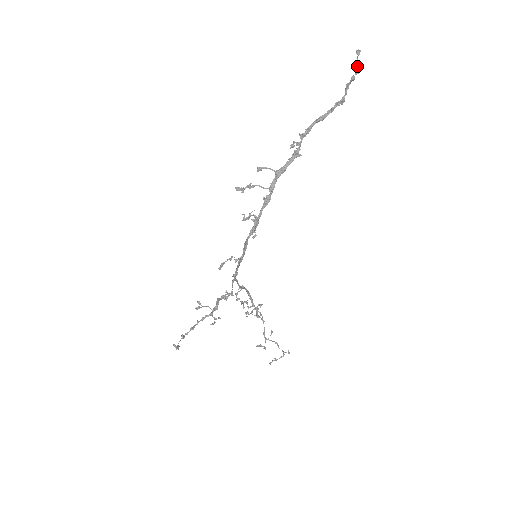
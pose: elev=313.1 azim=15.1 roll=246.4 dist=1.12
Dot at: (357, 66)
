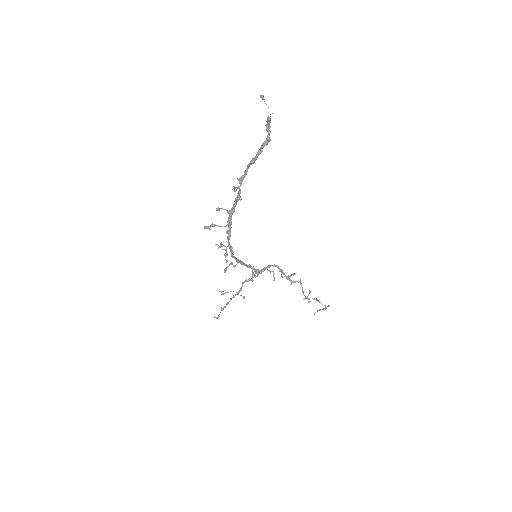
Dot at: occluded
